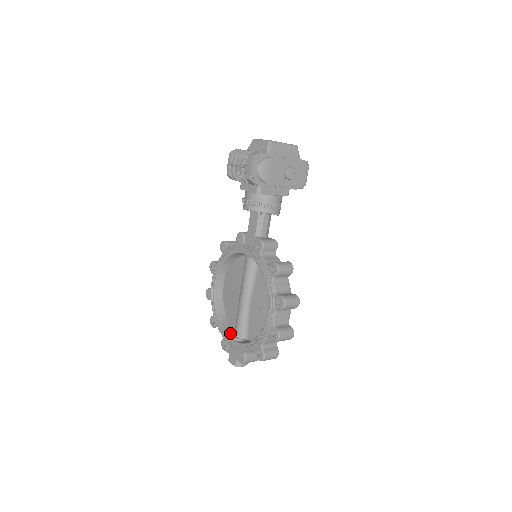
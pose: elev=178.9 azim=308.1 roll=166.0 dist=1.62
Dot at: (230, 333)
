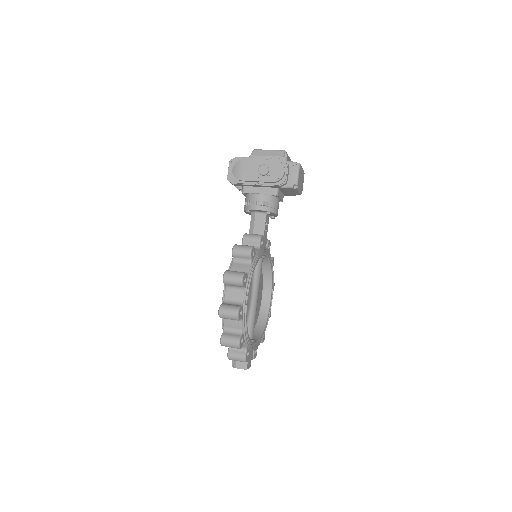
Dot at: occluded
